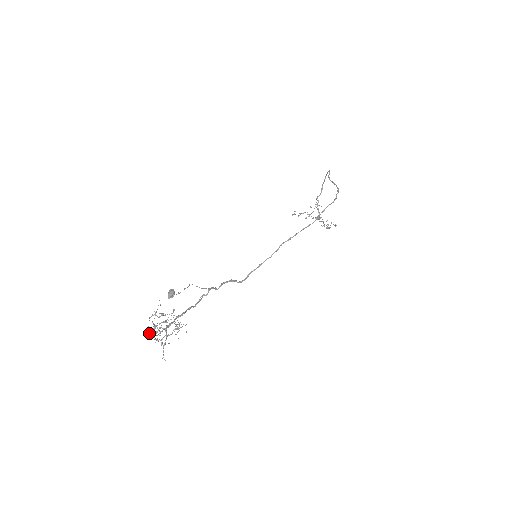
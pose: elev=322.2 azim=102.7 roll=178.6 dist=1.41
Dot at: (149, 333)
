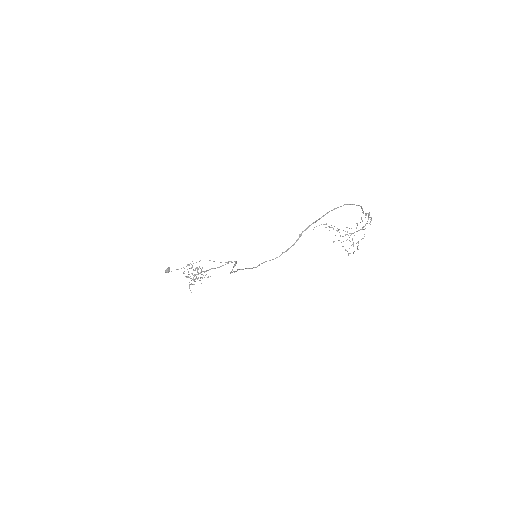
Dot at: occluded
